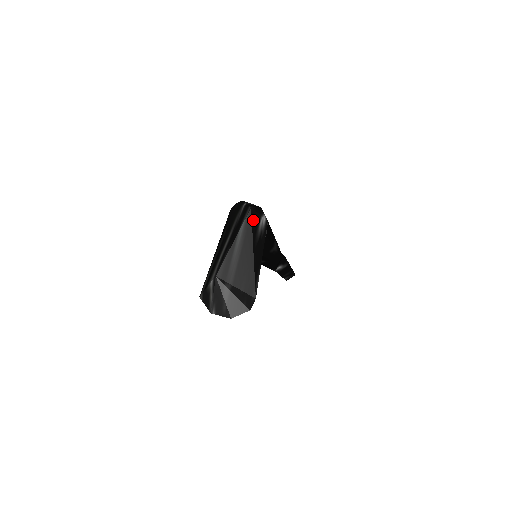
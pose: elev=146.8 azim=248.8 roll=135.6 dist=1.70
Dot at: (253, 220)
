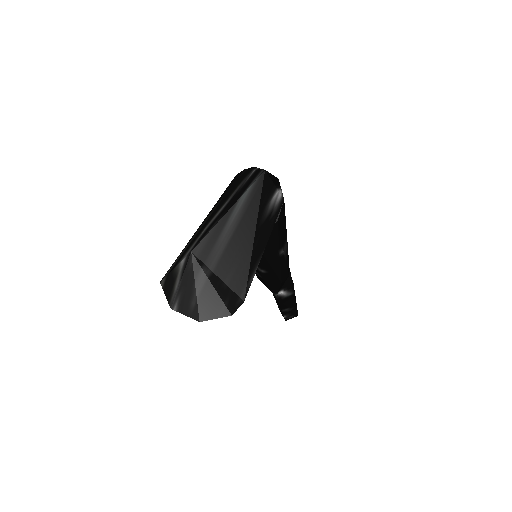
Dot at: (264, 188)
